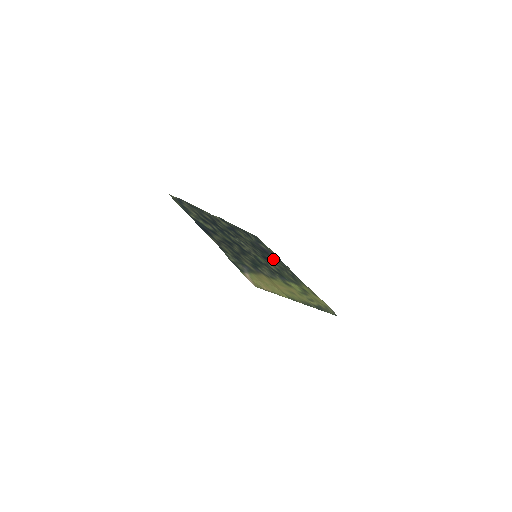
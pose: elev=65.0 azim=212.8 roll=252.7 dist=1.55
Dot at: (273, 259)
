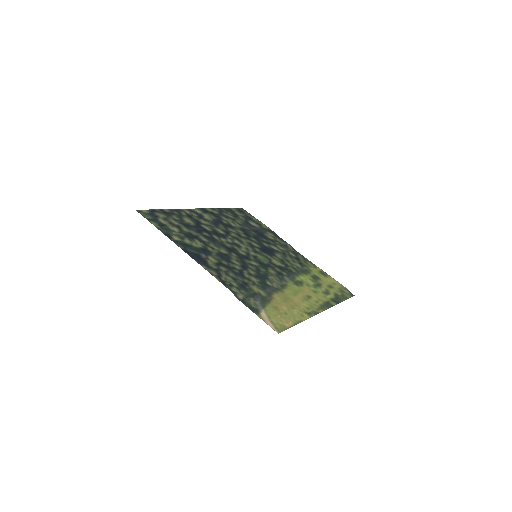
Dot at: (271, 242)
